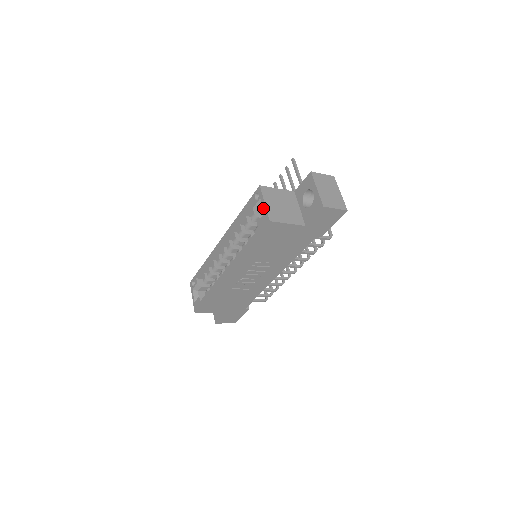
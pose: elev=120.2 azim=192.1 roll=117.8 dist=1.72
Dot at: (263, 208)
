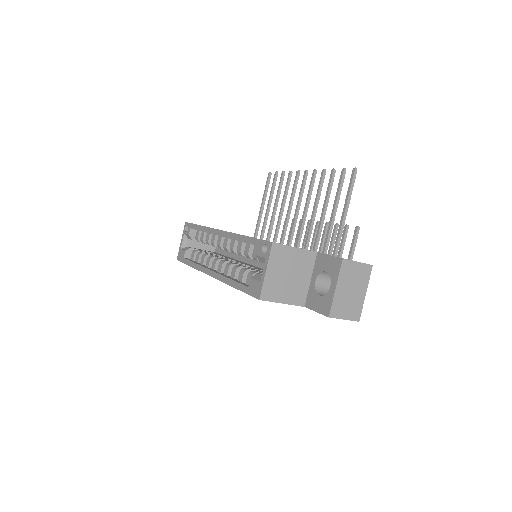
Dot at: (262, 275)
